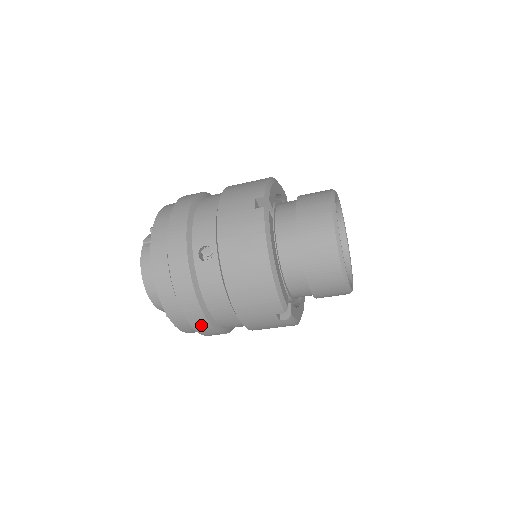
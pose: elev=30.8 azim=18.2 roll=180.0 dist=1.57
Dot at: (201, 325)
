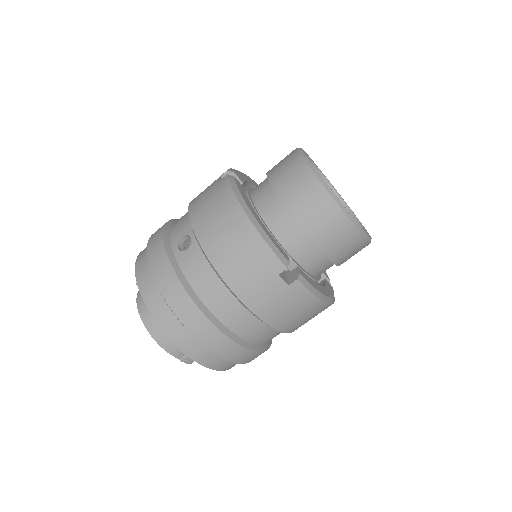
Dot at: (206, 332)
